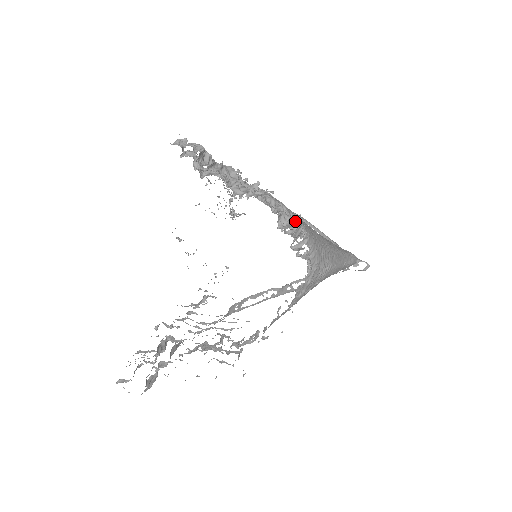
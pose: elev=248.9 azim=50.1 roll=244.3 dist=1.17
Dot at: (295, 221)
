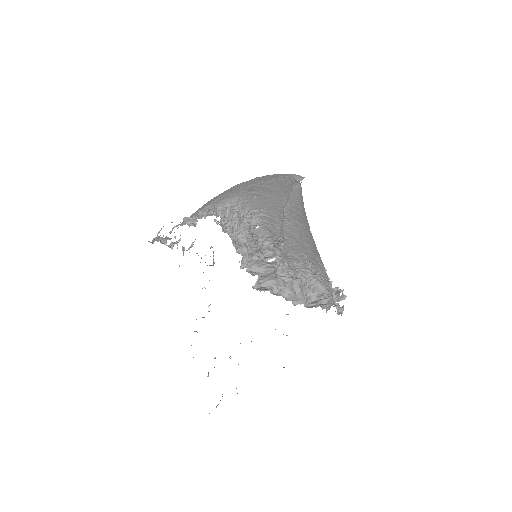
Dot at: occluded
